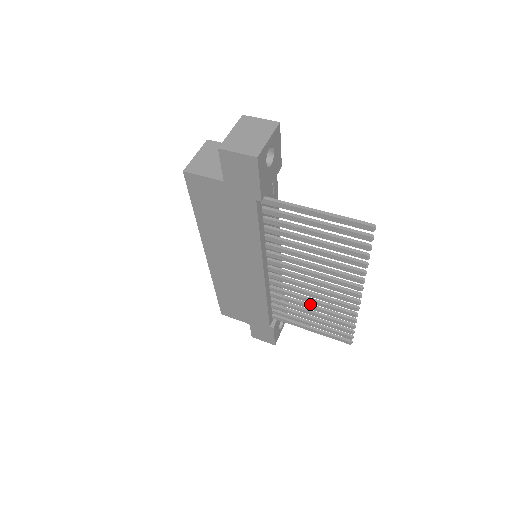
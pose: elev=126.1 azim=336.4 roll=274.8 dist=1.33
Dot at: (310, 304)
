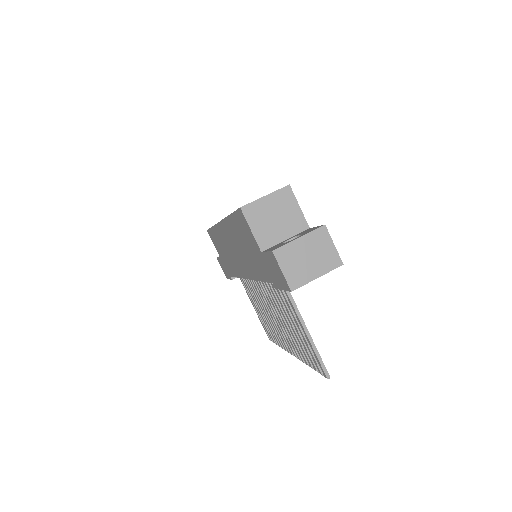
Dot at: occluded
